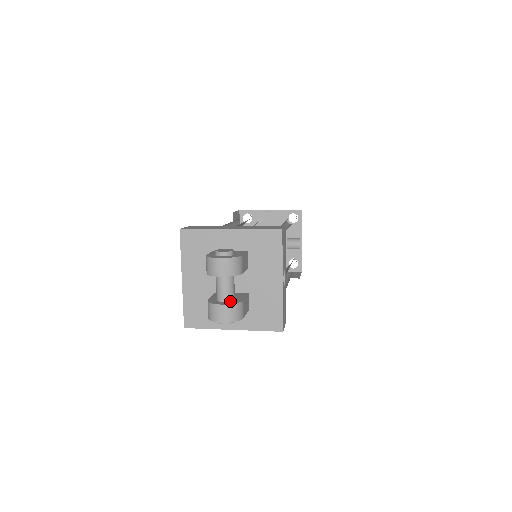
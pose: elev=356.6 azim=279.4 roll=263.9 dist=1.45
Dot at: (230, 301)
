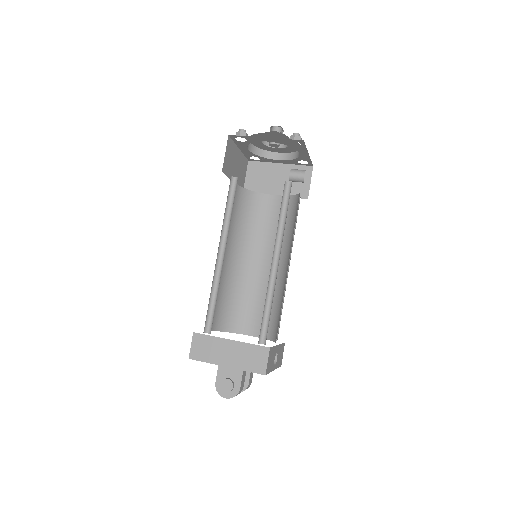
Dot at: occluded
